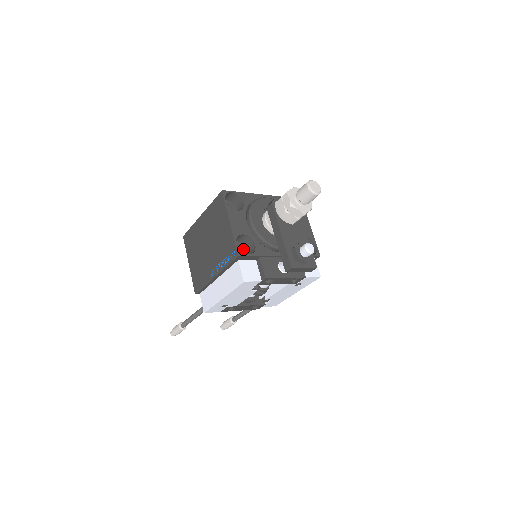
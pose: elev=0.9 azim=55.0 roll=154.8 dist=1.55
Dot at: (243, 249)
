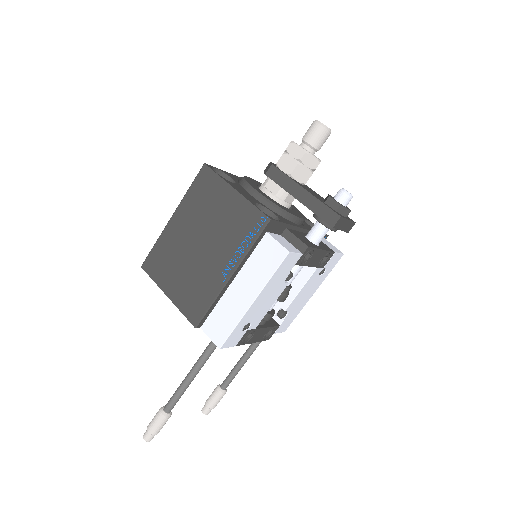
Dot at: occluded
